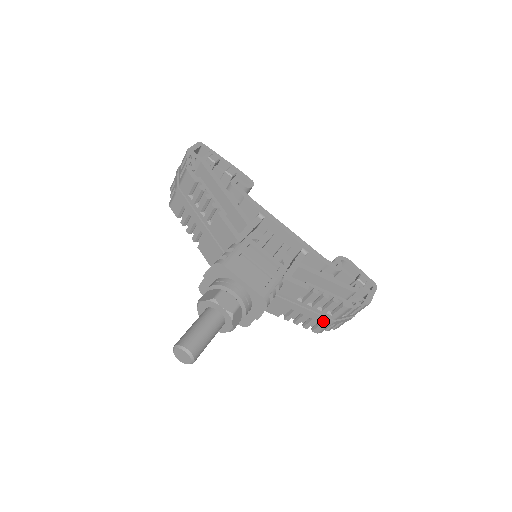
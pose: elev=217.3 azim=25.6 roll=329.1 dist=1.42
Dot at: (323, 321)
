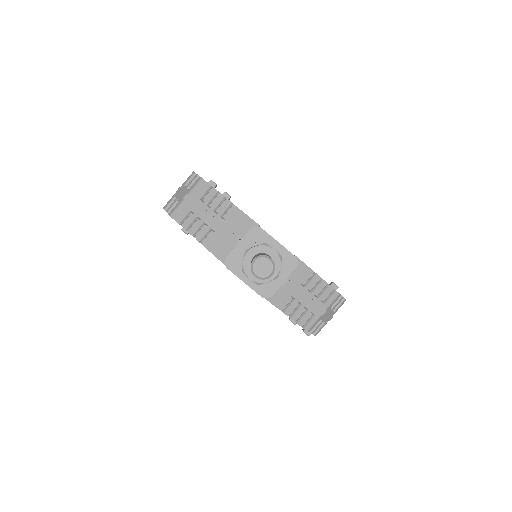
Dot at: (317, 311)
